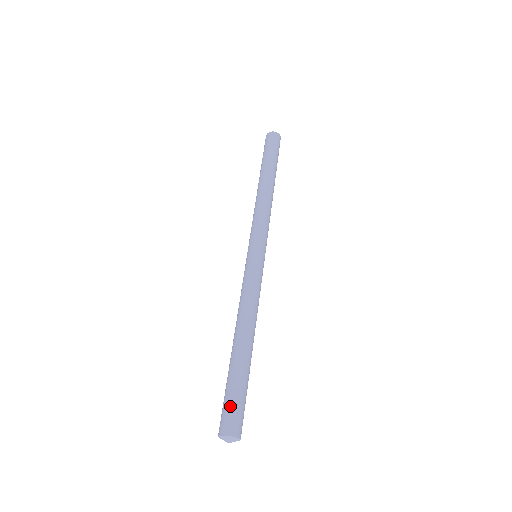
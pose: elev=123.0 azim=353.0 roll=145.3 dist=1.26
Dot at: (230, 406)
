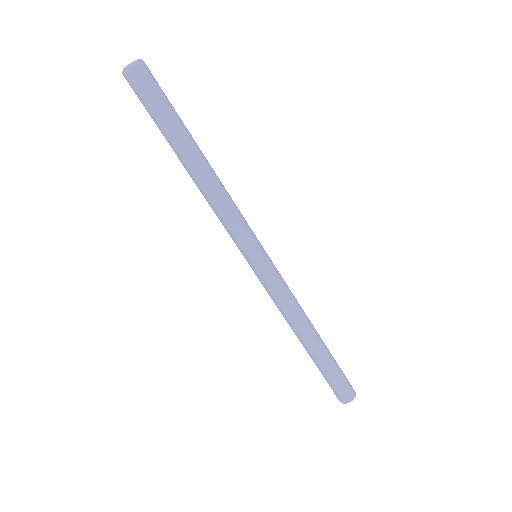
Dot at: (332, 388)
